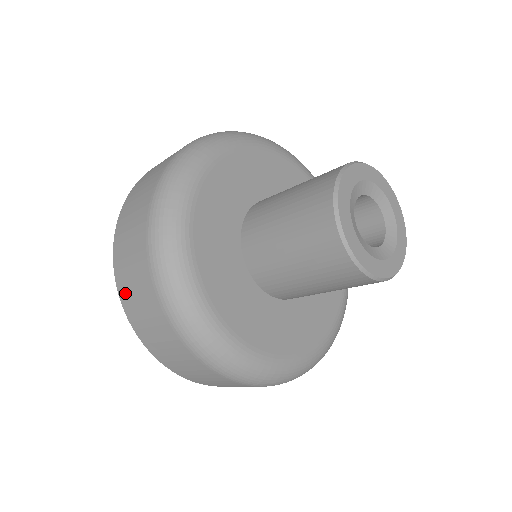
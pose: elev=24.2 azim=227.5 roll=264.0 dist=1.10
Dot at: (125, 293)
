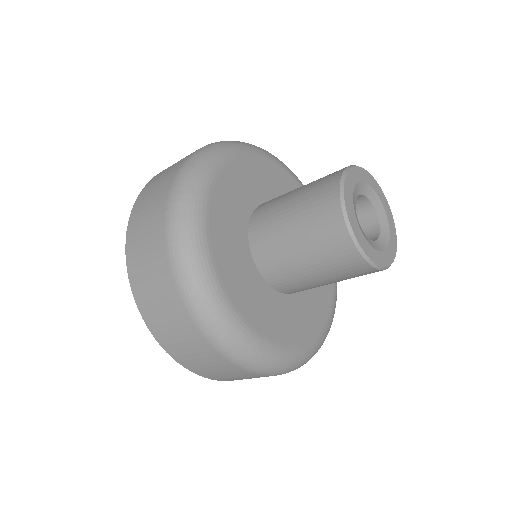
Dot at: (134, 265)
